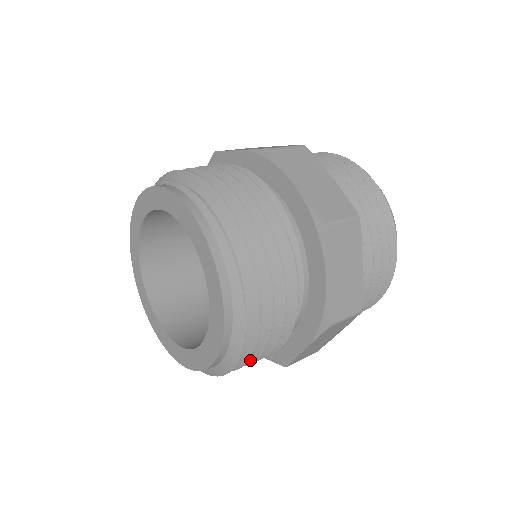
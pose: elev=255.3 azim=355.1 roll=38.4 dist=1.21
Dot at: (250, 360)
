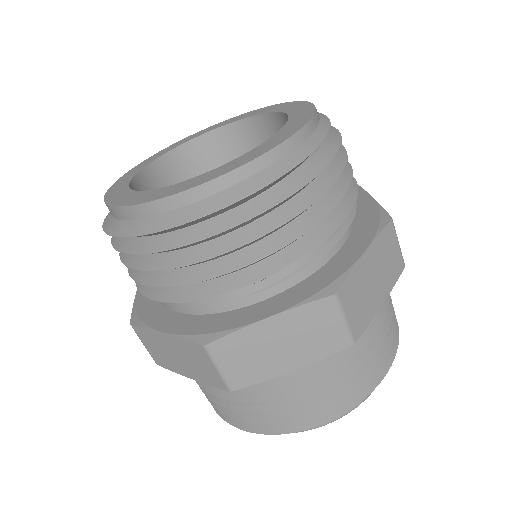
Dot at: (216, 251)
